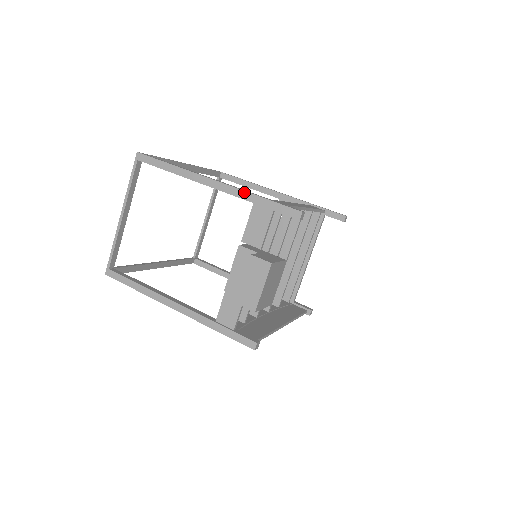
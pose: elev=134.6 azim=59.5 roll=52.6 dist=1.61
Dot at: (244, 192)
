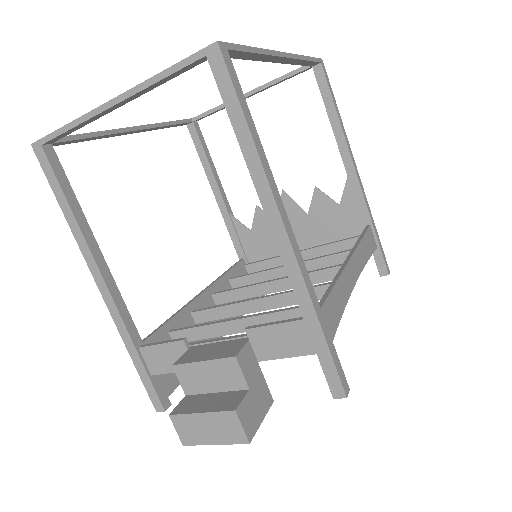
Dot at: (309, 299)
